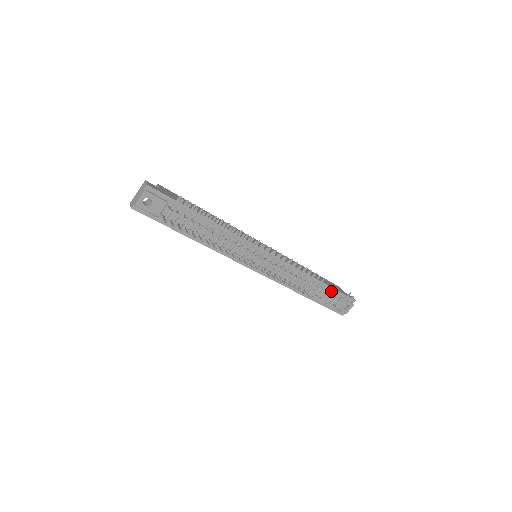
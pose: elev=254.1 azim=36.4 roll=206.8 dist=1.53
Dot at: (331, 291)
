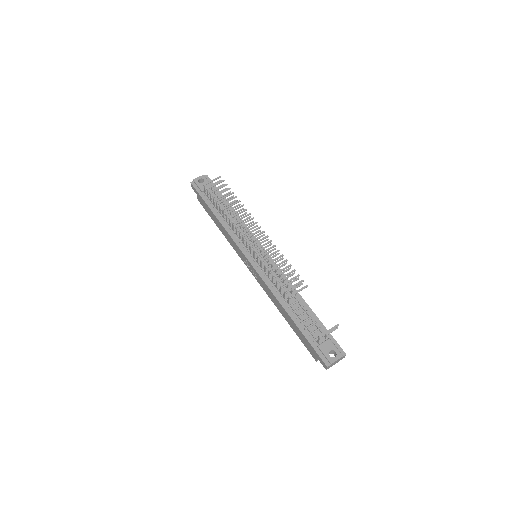
Dot at: (318, 324)
